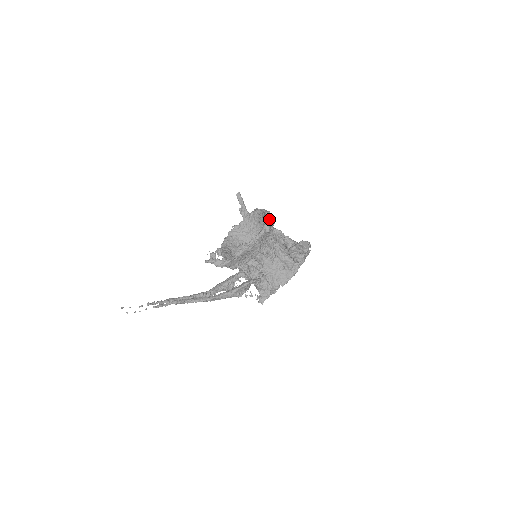
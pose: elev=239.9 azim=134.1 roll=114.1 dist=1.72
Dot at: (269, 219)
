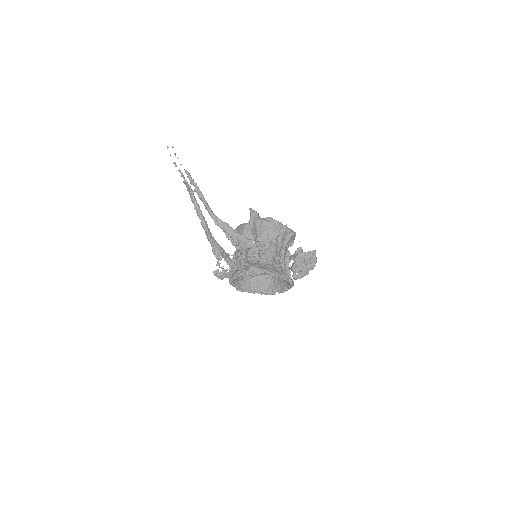
Dot at: occluded
